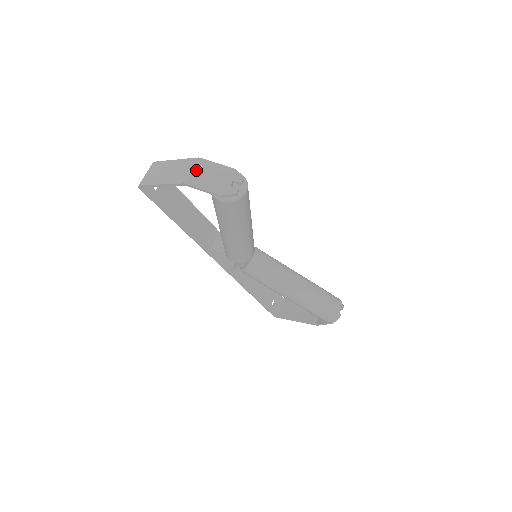
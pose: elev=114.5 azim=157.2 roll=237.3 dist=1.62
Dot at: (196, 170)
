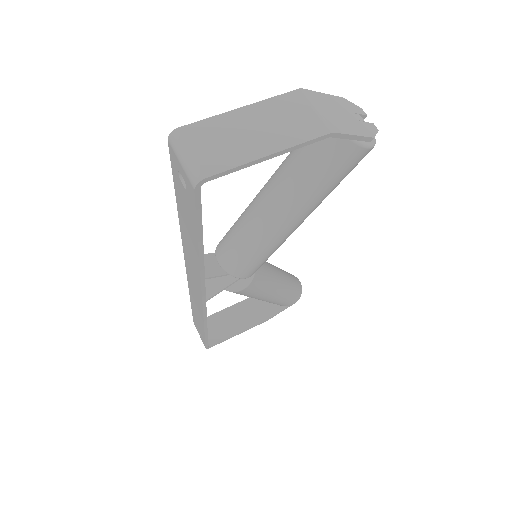
Dot at: (320, 108)
